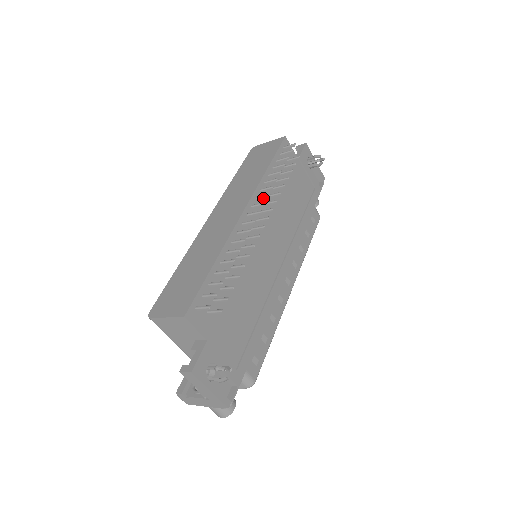
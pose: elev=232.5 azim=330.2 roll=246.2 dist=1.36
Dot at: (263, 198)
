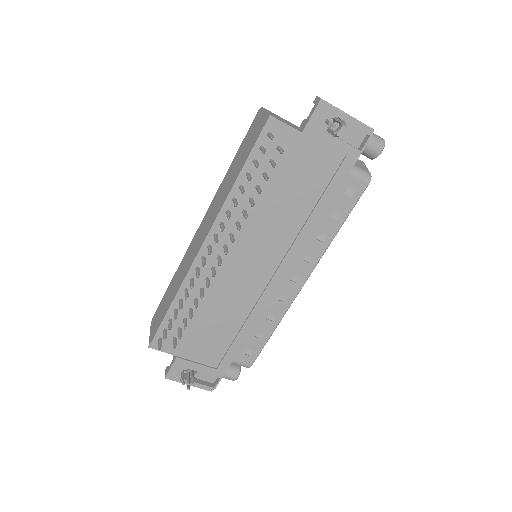
Dot at: occluded
